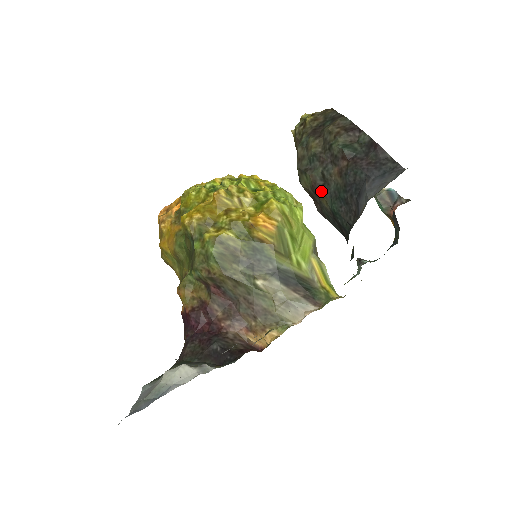
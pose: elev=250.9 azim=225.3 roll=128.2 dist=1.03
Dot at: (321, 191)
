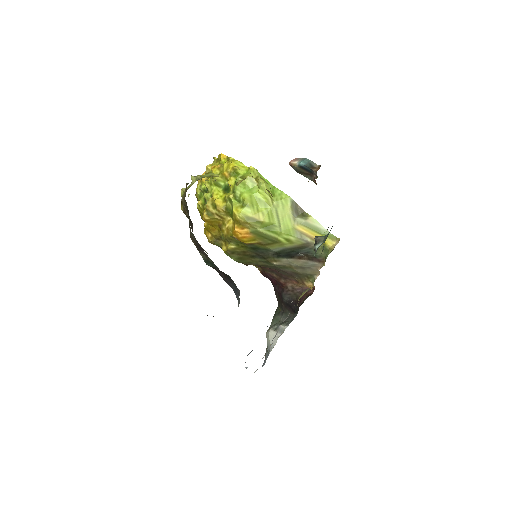
Dot at: occluded
